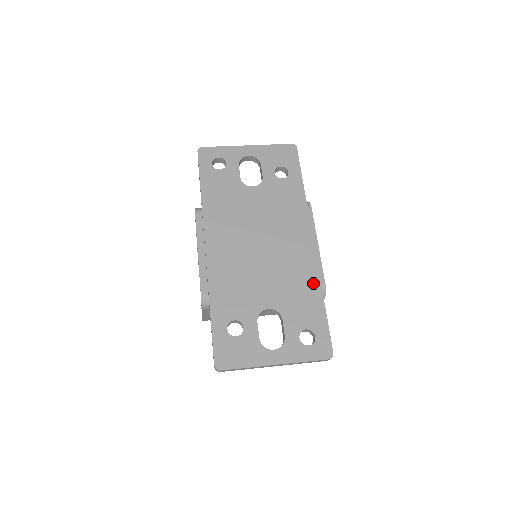
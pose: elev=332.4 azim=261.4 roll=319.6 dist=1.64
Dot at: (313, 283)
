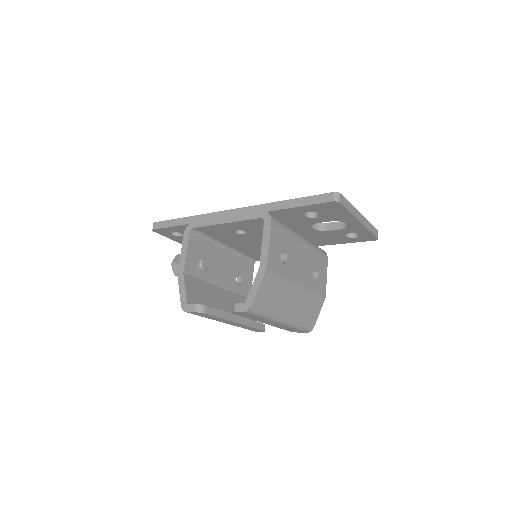
Dot at: occluded
